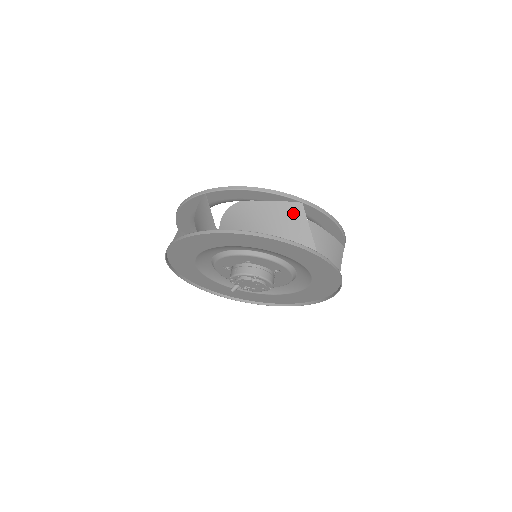
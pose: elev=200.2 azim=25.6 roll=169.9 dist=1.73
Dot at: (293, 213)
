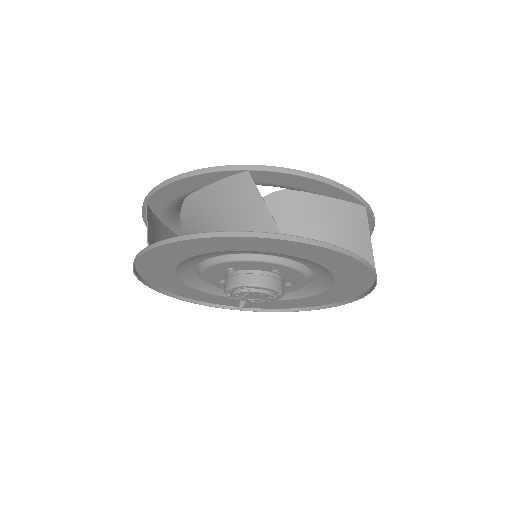
Dot at: (240, 189)
